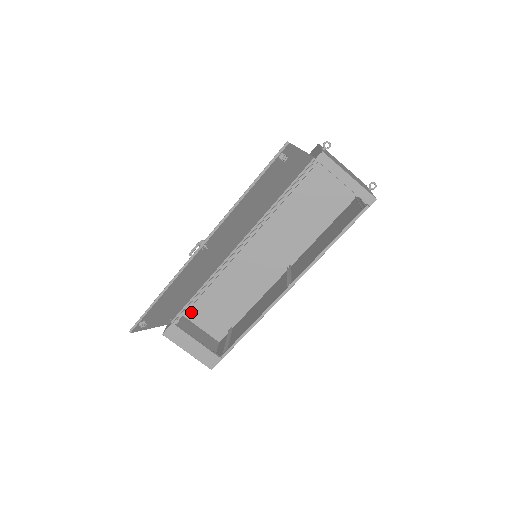
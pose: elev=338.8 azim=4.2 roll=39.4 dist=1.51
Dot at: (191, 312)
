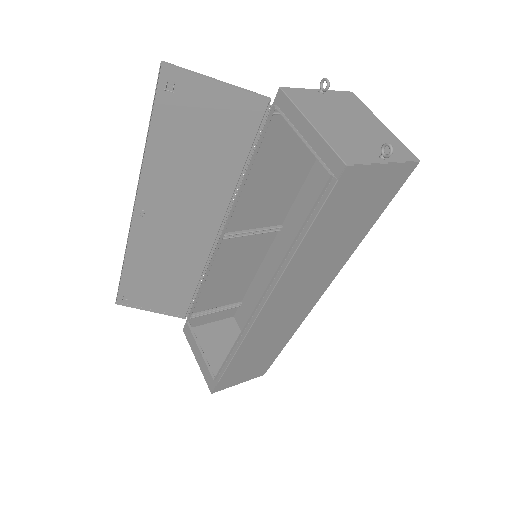
Dot at: (244, 324)
